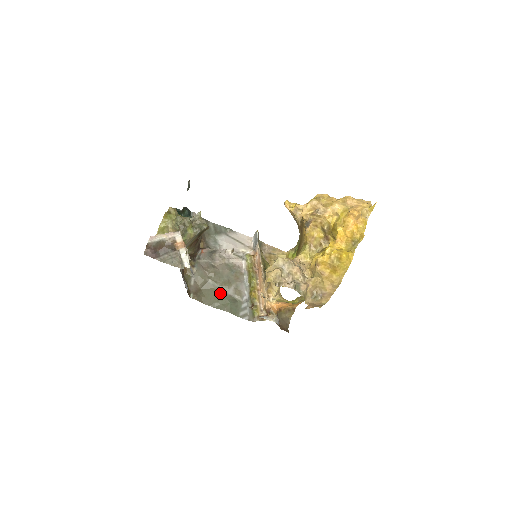
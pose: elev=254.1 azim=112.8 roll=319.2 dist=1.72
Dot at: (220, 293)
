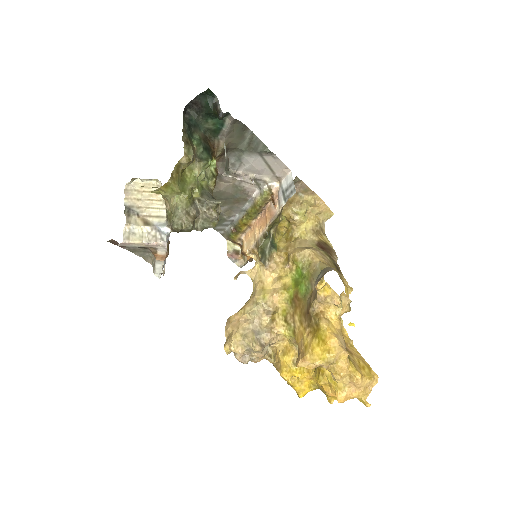
Dot at: occluded
